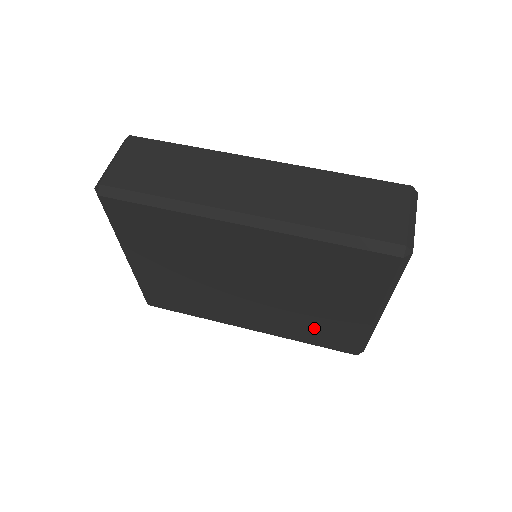
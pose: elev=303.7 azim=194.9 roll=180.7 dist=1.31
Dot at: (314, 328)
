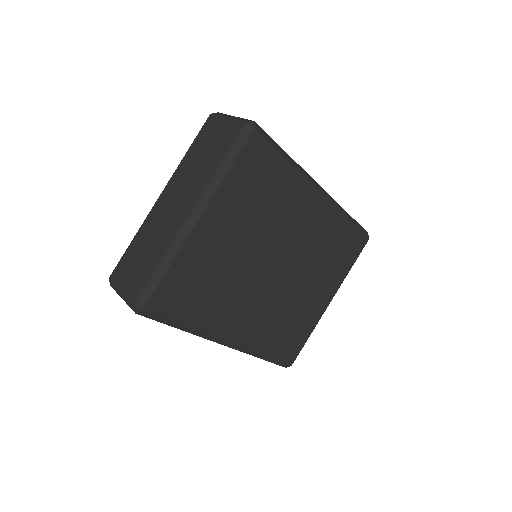
Dot at: (286, 328)
